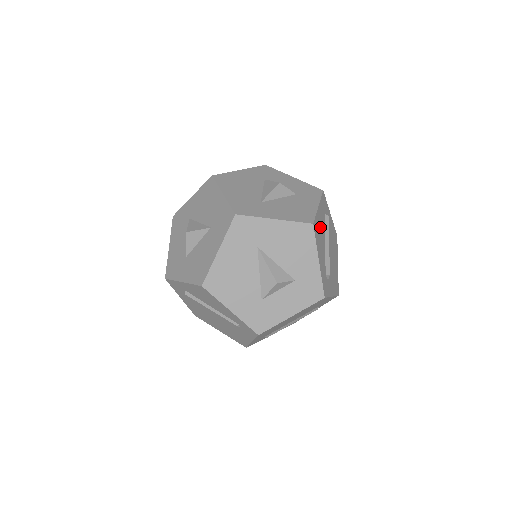
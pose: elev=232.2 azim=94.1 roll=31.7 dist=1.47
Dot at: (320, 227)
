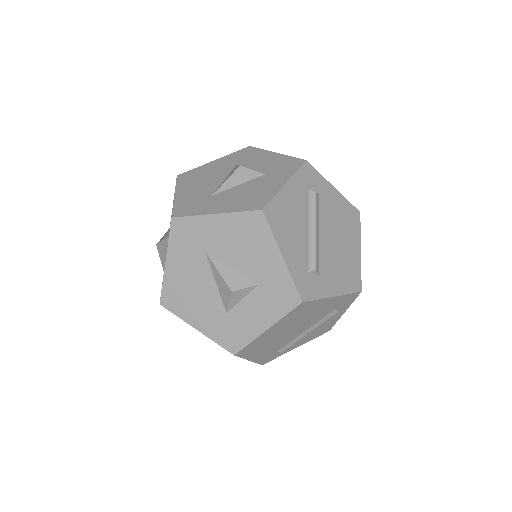
Dot at: (291, 210)
